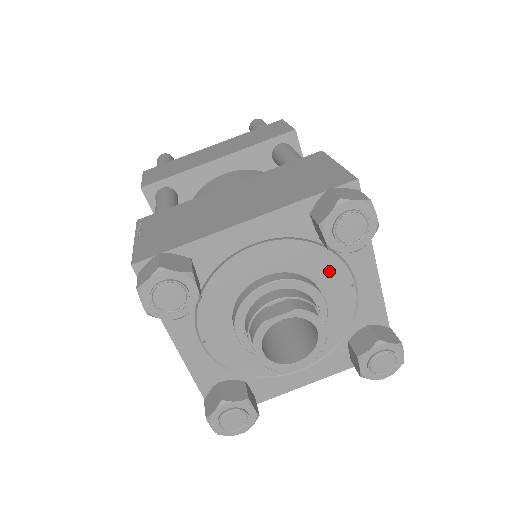
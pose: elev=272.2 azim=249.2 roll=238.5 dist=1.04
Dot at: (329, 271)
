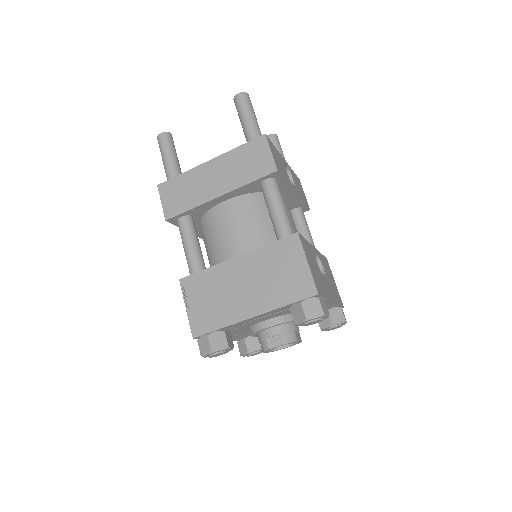
Dot at: occluded
